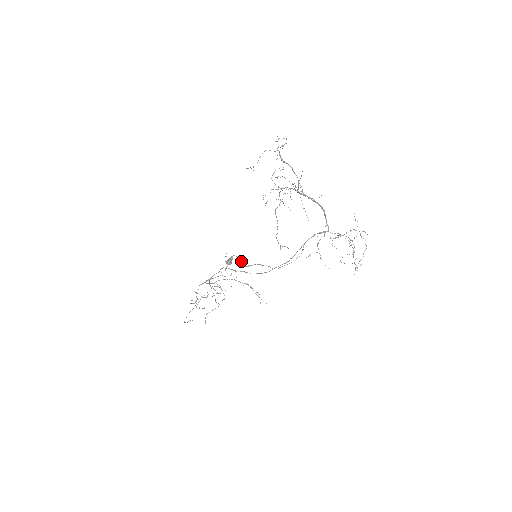
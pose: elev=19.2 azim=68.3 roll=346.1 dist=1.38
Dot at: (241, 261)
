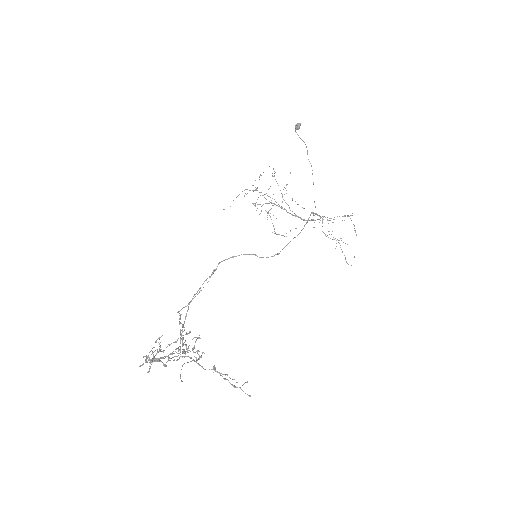
Dot at: (301, 139)
